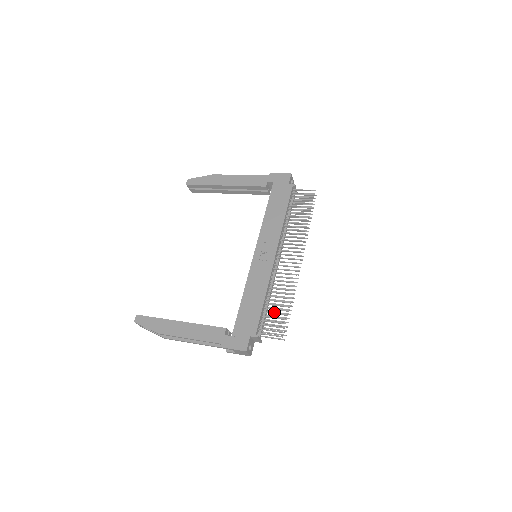
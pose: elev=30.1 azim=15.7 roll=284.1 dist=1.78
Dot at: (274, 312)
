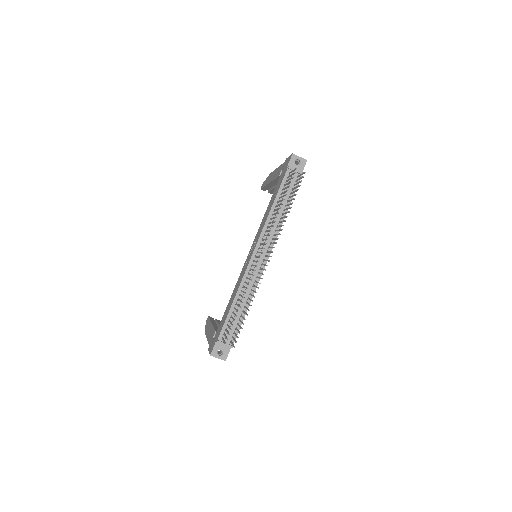
Dot at: (242, 316)
